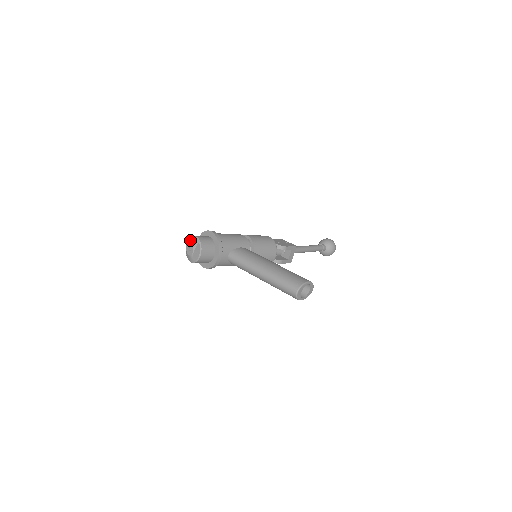
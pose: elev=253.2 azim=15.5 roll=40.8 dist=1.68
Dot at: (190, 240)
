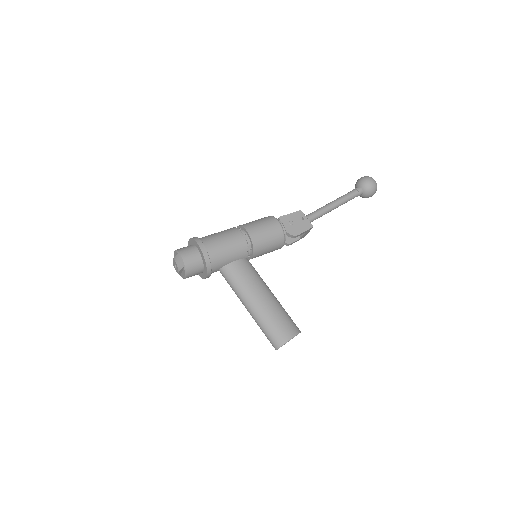
Dot at: (176, 257)
